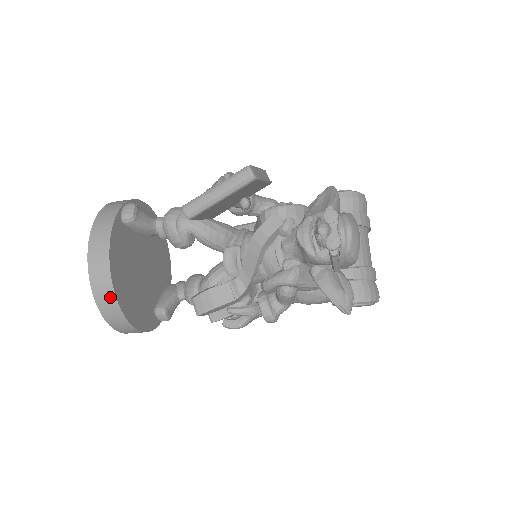
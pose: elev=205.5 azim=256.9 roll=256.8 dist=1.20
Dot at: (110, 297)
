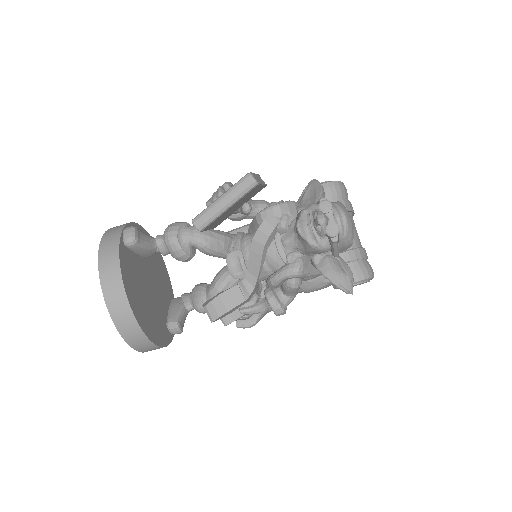
Dot at: (129, 319)
